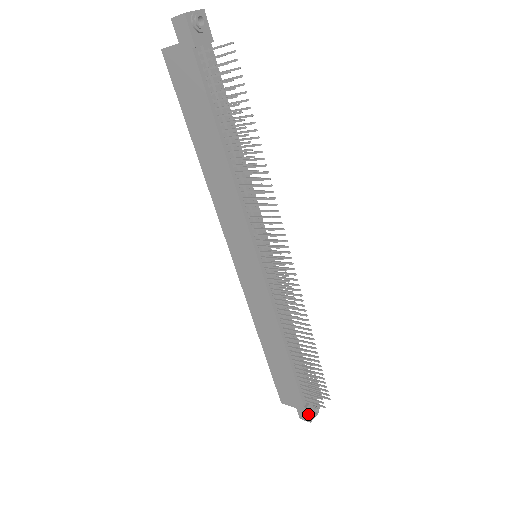
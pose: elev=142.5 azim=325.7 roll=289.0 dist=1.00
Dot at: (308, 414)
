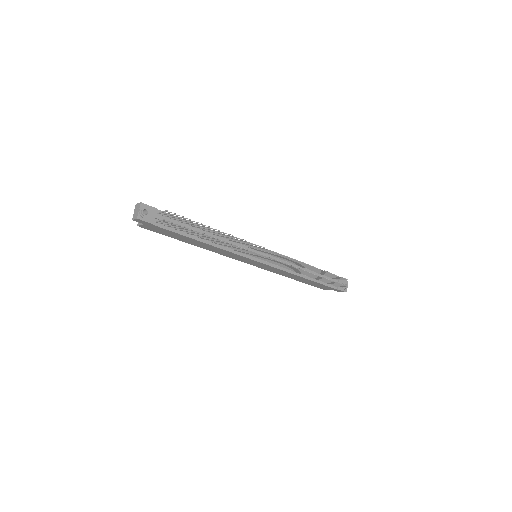
Dot at: (342, 291)
